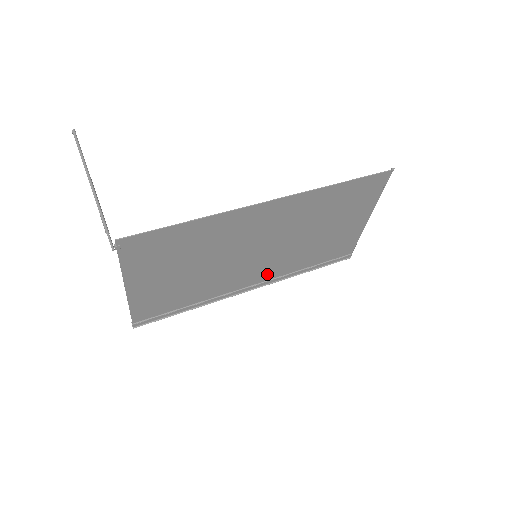
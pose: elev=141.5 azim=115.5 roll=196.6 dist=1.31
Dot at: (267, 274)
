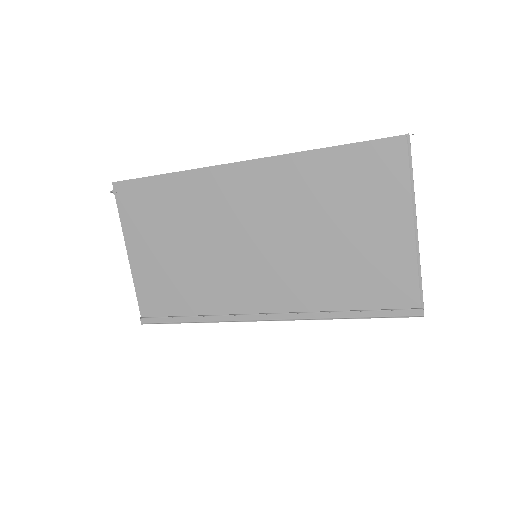
Dot at: (281, 299)
